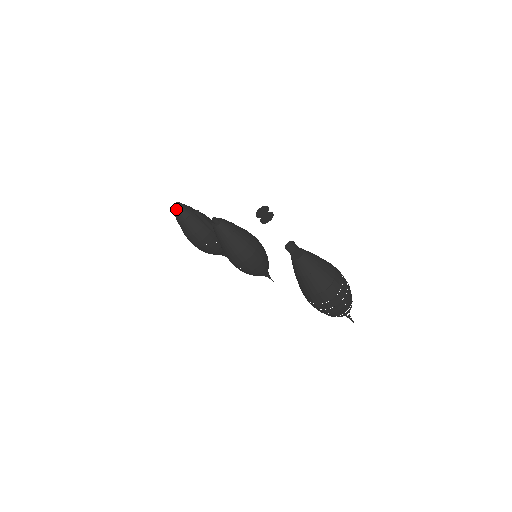
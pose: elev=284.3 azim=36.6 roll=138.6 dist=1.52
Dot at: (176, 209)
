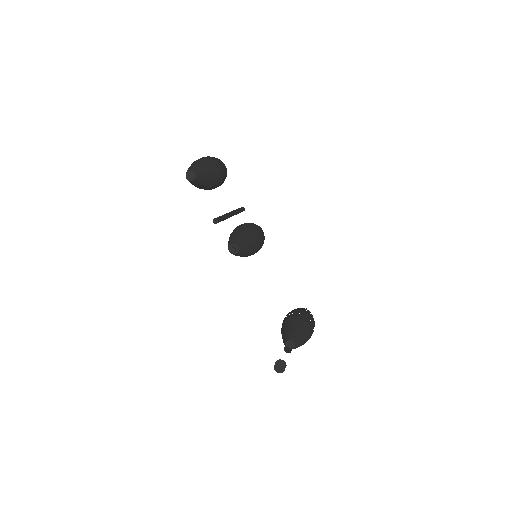
Dot at: (191, 181)
